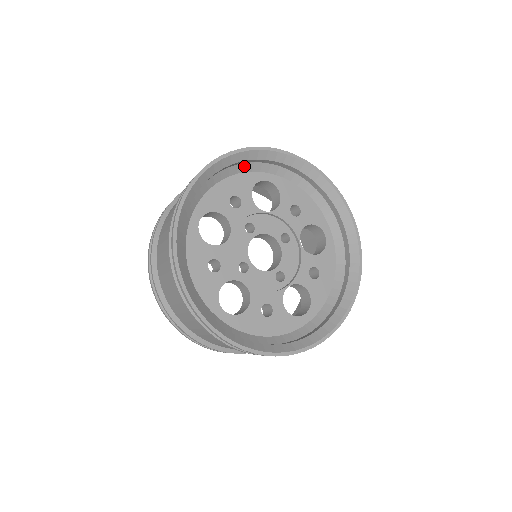
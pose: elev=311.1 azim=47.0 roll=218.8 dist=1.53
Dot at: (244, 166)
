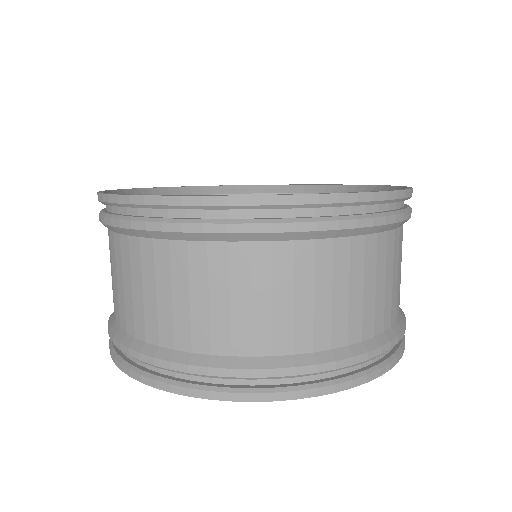
Dot at: occluded
